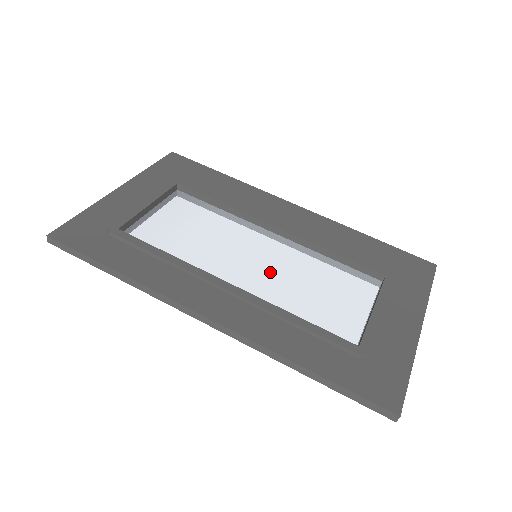
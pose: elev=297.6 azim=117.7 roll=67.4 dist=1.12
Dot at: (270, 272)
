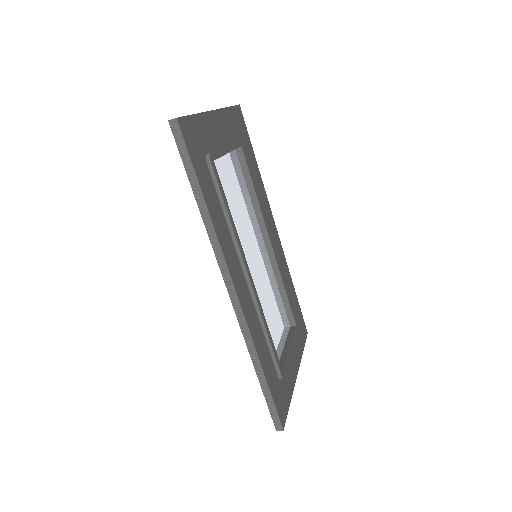
Dot at: (259, 277)
